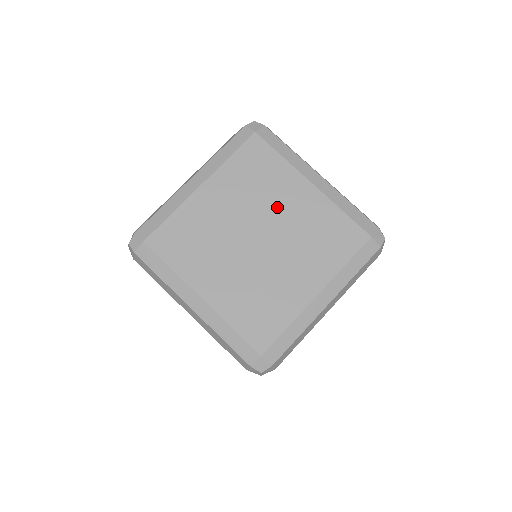
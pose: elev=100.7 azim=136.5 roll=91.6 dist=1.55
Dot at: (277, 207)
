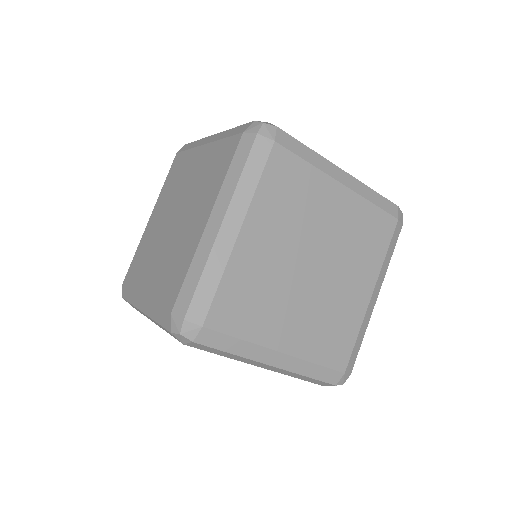
Dot at: (320, 224)
